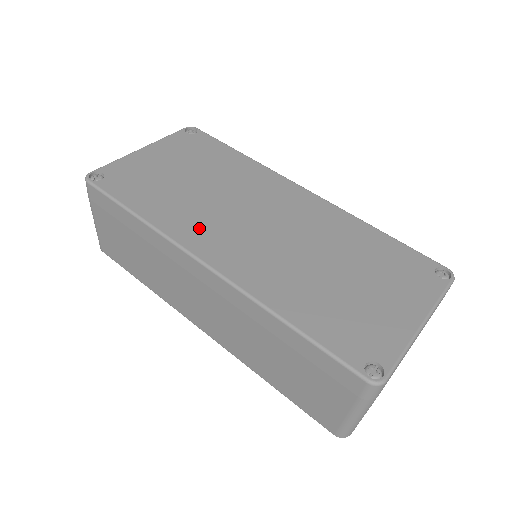
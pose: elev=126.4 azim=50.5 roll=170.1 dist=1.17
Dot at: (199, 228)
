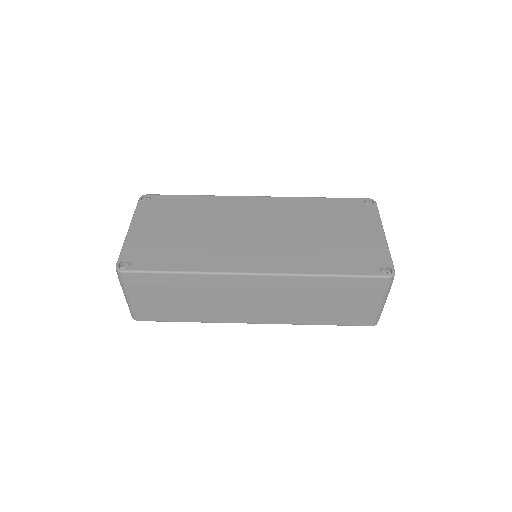
Dot at: (227, 256)
